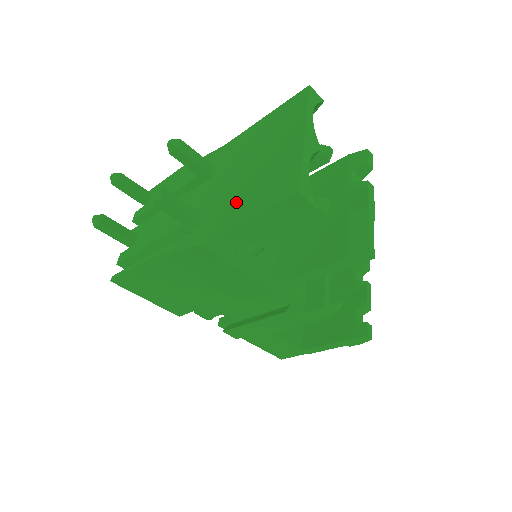
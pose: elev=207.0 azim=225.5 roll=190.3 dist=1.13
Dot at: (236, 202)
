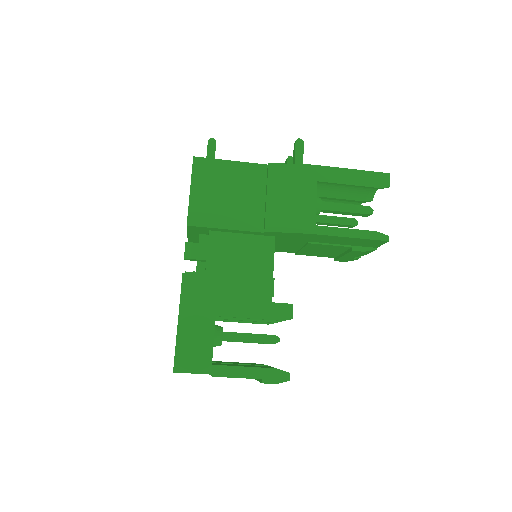
Dot at: occluded
